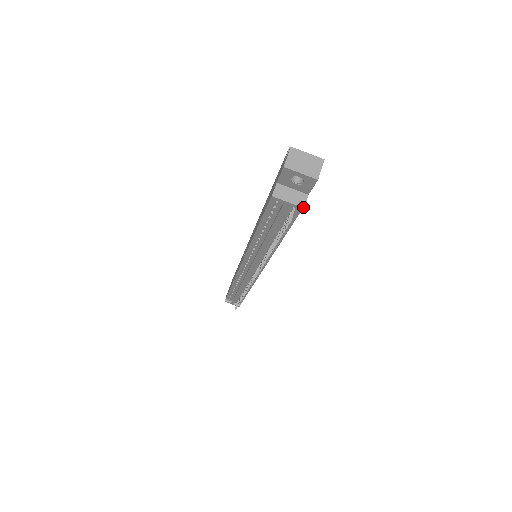
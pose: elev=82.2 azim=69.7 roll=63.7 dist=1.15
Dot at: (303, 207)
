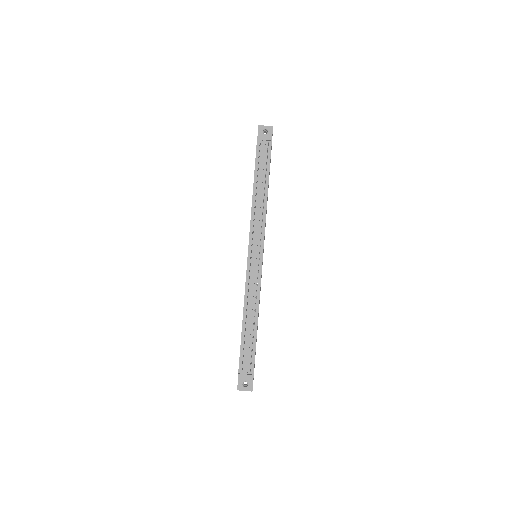
Dot at: (271, 138)
